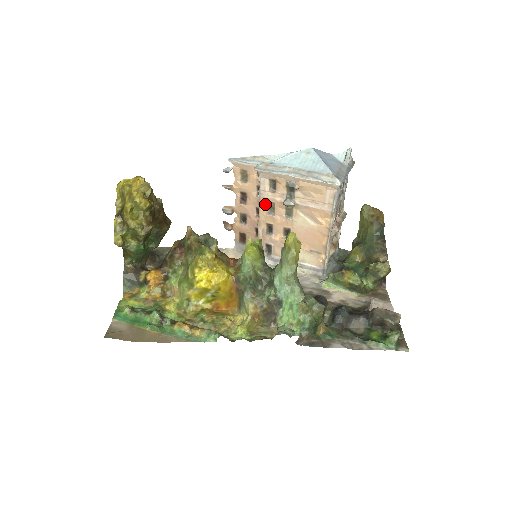
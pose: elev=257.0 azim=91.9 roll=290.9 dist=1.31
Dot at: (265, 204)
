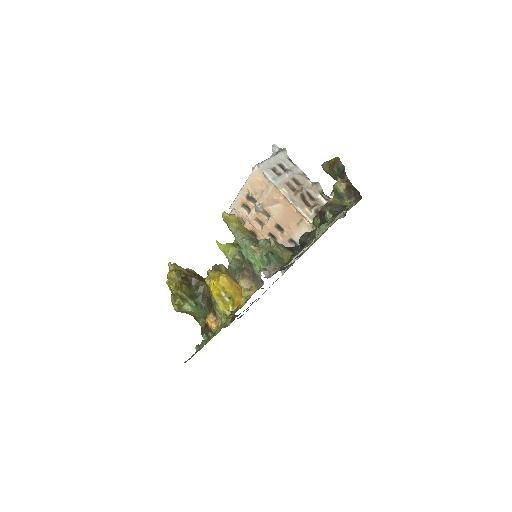
Dot at: (255, 224)
